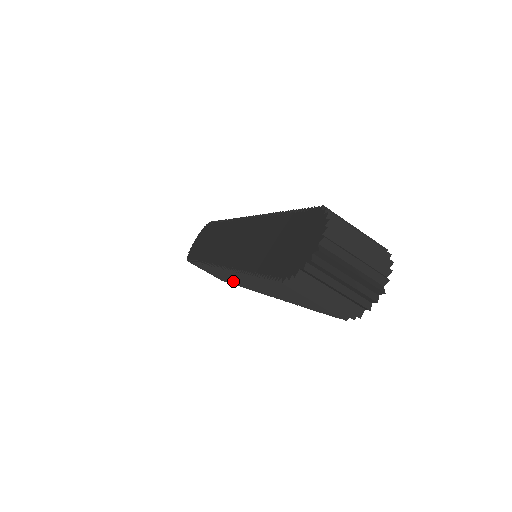
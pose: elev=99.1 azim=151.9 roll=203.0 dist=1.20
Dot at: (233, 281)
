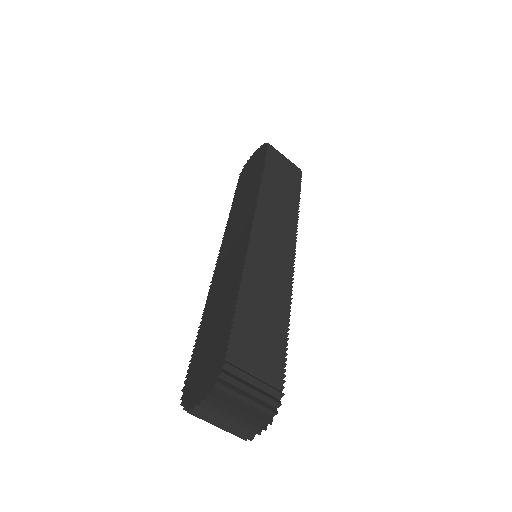
Dot at: occluded
